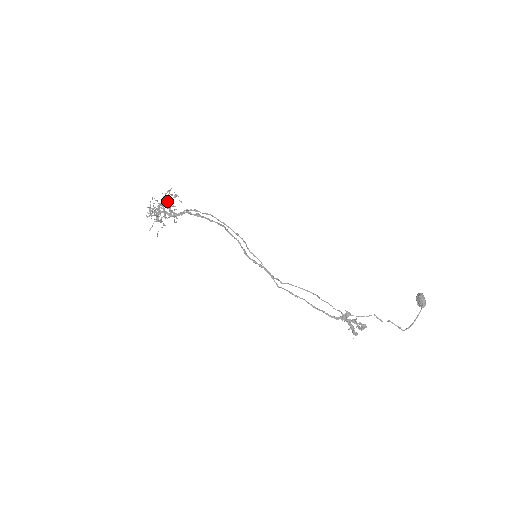
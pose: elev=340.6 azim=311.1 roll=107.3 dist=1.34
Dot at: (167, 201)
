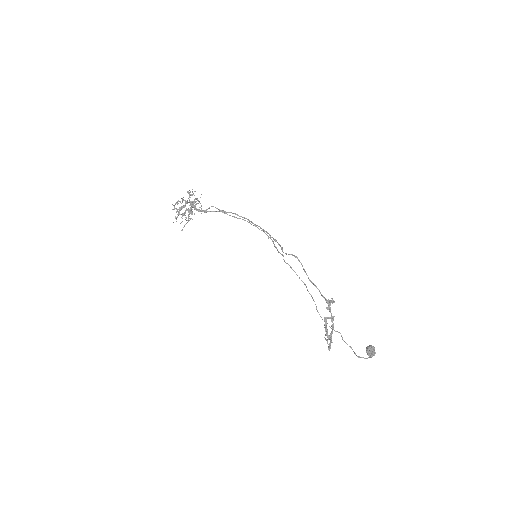
Dot at: occluded
